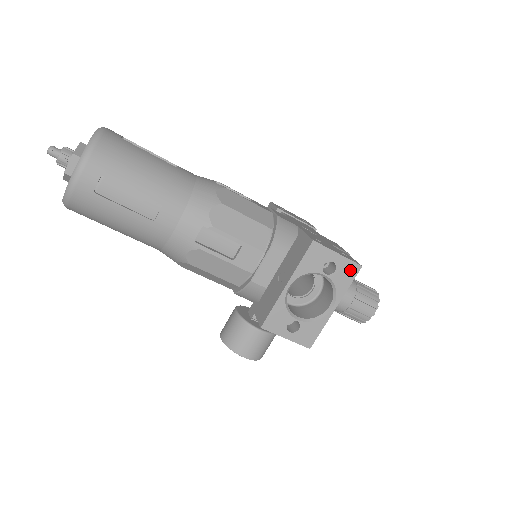
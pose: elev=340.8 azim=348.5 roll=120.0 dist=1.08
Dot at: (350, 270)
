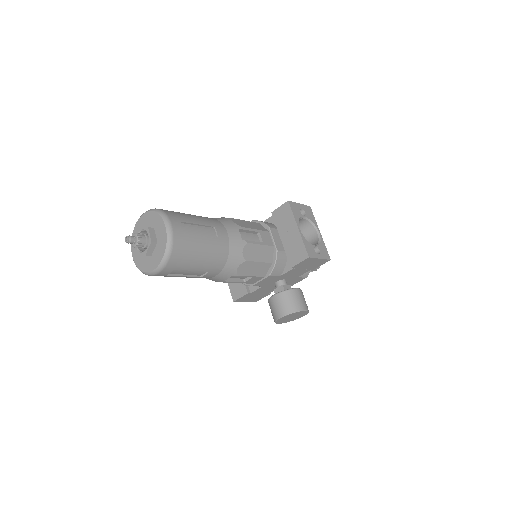
Dot at: (309, 210)
